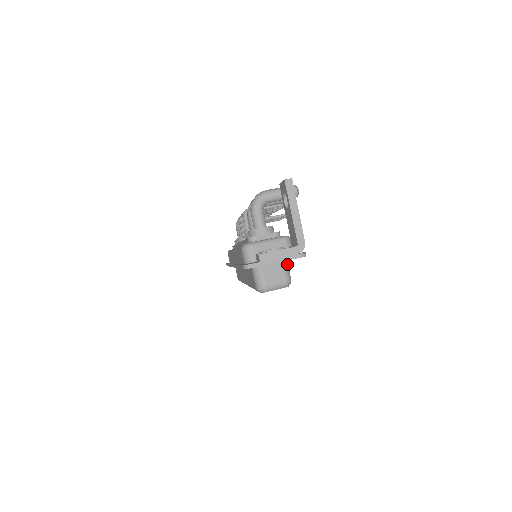
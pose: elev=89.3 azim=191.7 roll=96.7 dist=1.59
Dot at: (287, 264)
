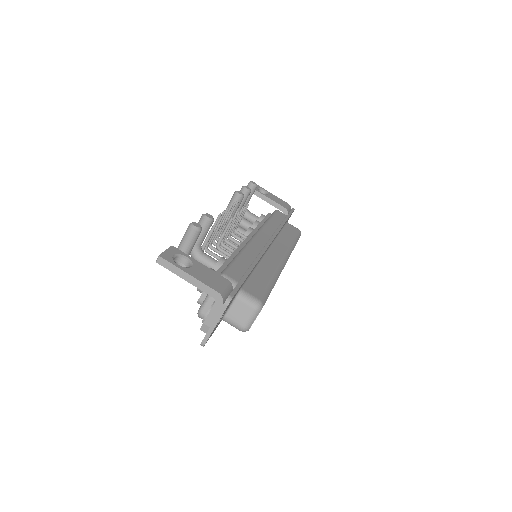
Dot at: (243, 294)
